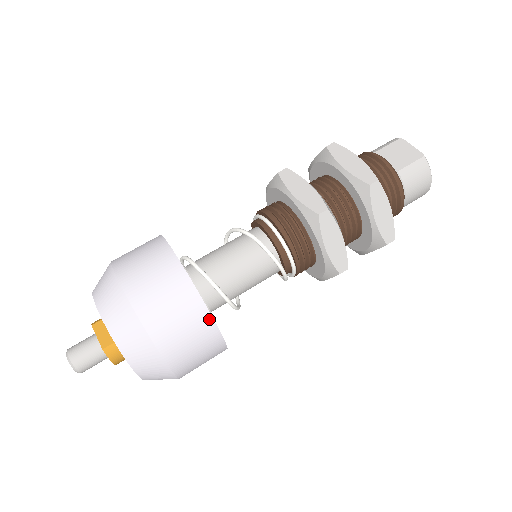
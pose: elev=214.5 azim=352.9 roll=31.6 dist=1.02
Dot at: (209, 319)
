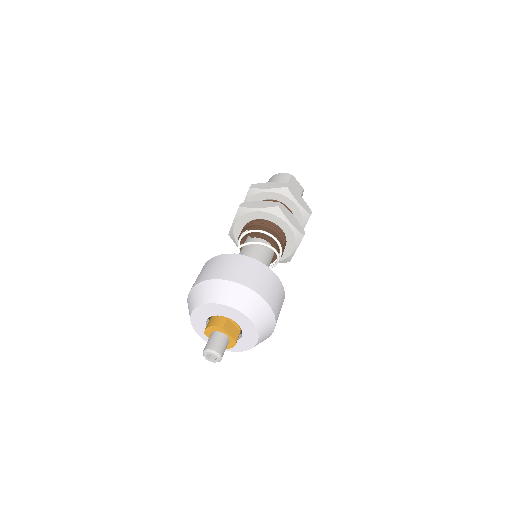
Dot at: occluded
